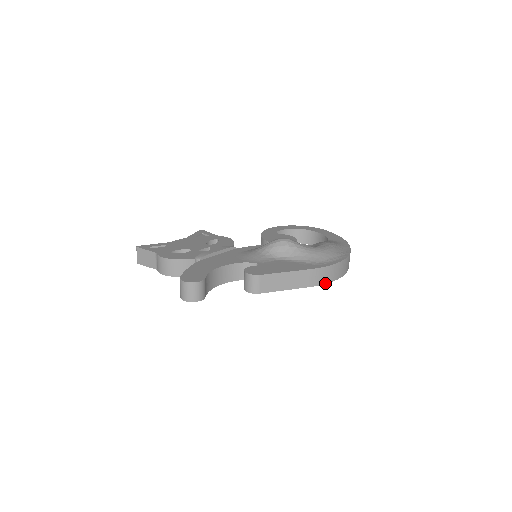
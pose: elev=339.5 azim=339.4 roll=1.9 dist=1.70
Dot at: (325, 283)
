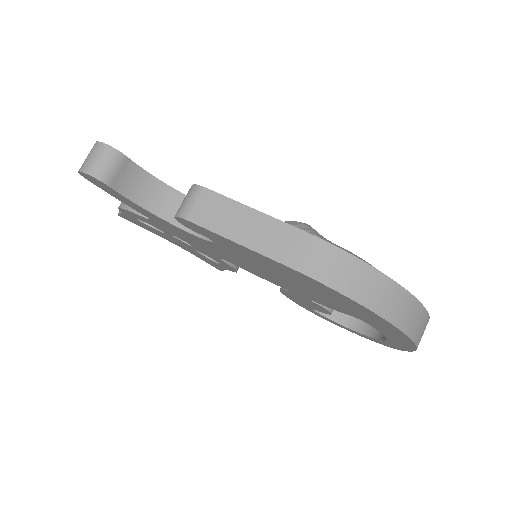
Dot at: (321, 281)
